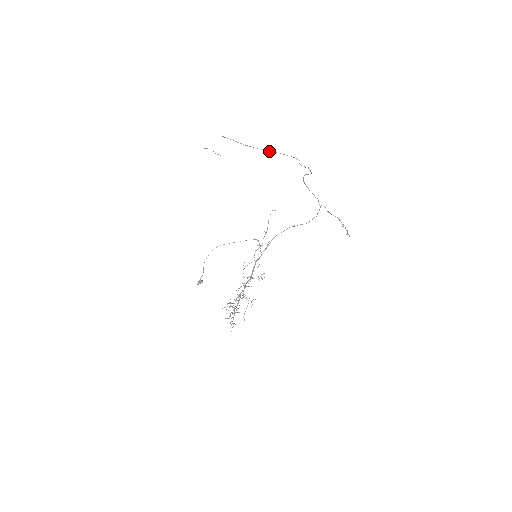
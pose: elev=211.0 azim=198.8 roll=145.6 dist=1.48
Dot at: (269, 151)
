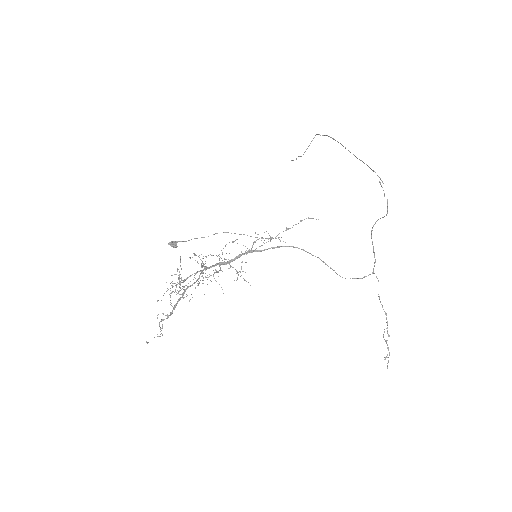
Dot at: (354, 155)
